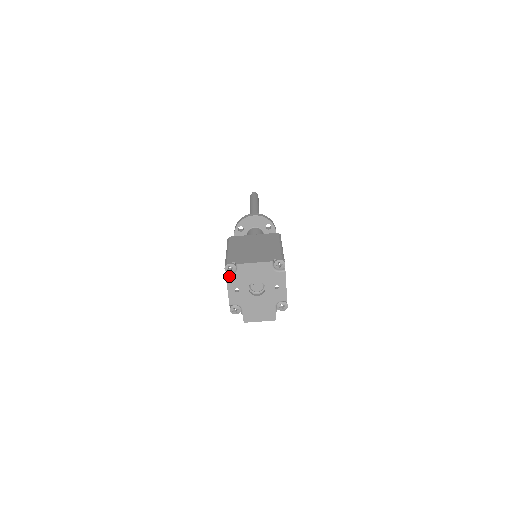
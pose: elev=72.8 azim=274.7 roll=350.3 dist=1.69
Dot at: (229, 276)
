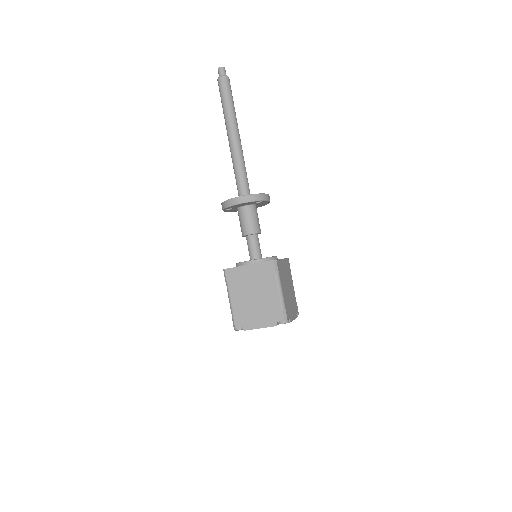
Dot at: occluded
